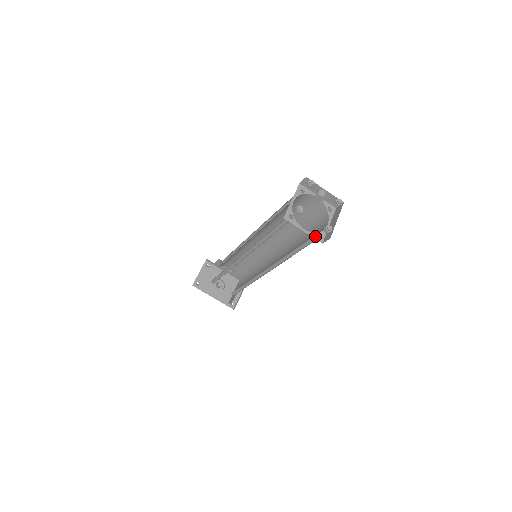
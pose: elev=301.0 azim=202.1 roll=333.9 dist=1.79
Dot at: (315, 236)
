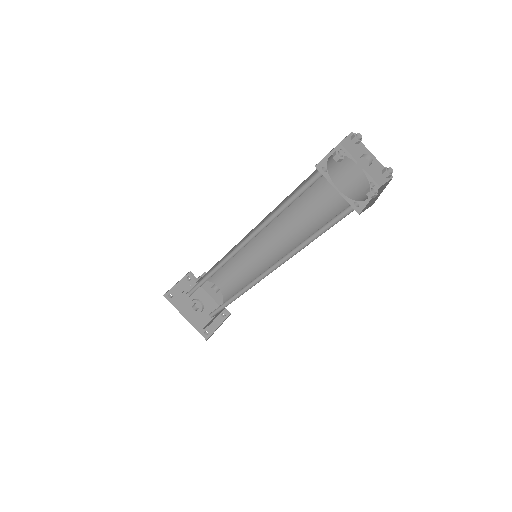
Dot at: (351, 203)
